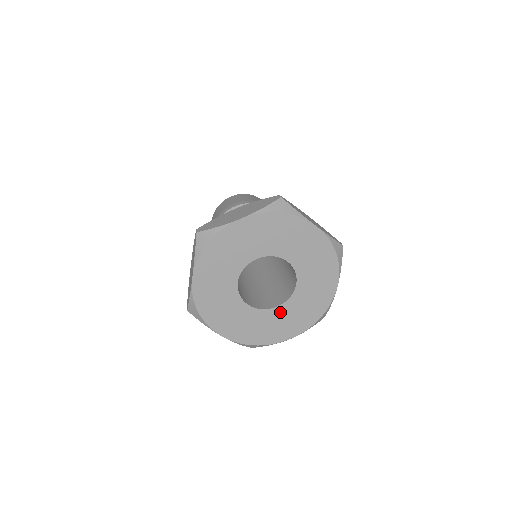
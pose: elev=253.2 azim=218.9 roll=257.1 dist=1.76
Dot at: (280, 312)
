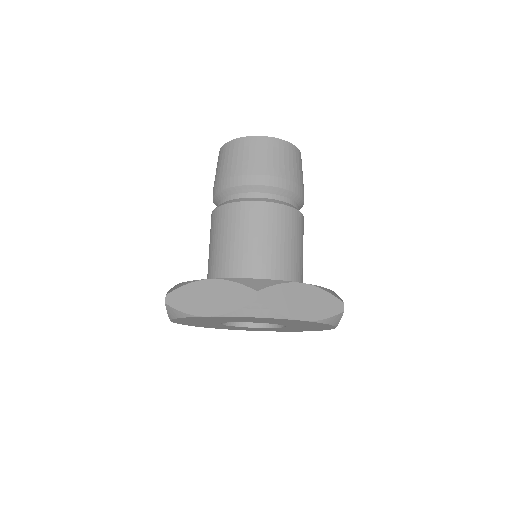
Dot at: (234, 327)
